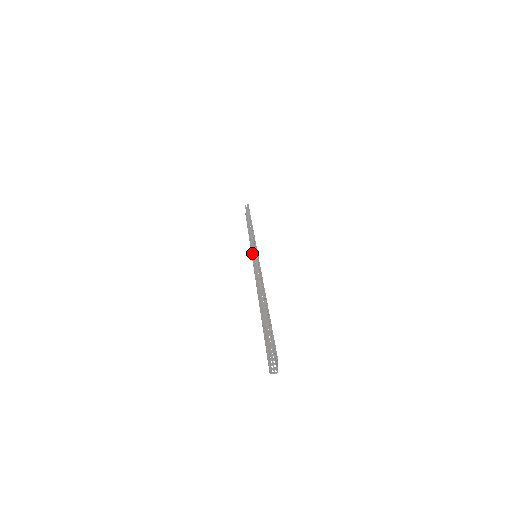
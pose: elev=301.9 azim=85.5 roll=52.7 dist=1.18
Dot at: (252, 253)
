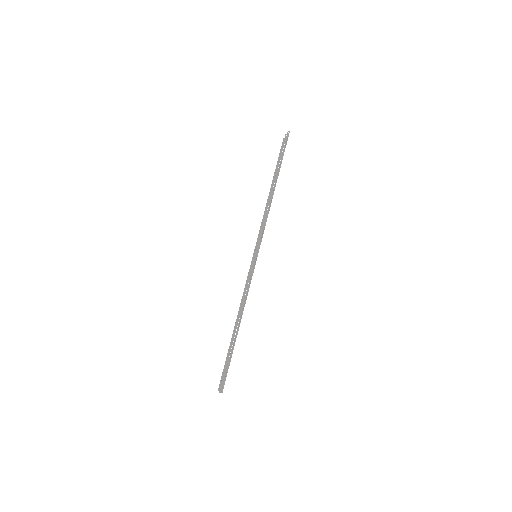
Dot at: occluded
